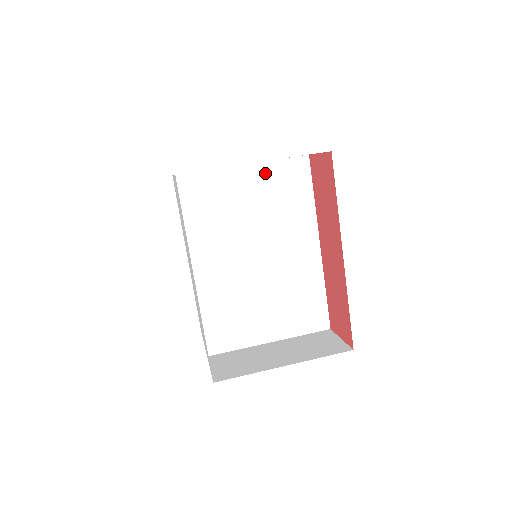
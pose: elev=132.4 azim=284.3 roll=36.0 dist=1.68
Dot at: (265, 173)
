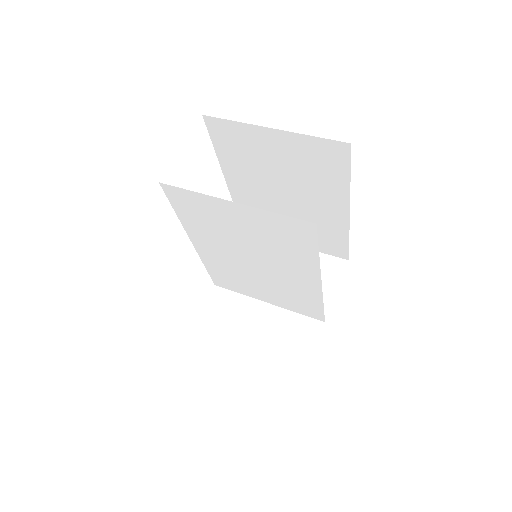
Dot at: (259, 216)
